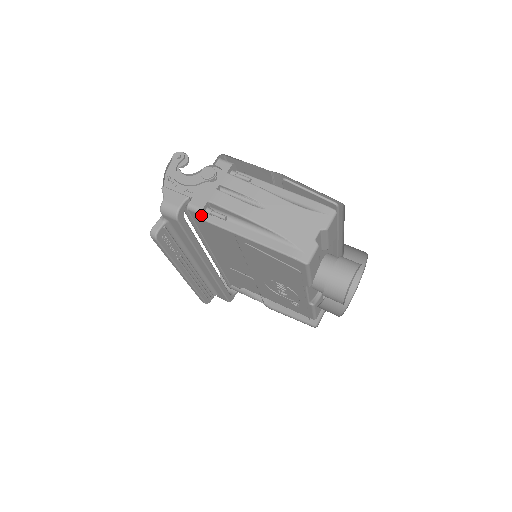
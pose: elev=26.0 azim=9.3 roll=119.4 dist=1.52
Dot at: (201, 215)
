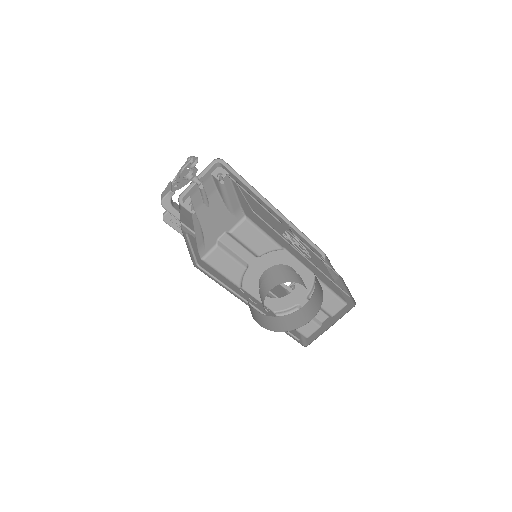
Dot at: (185, 207)
